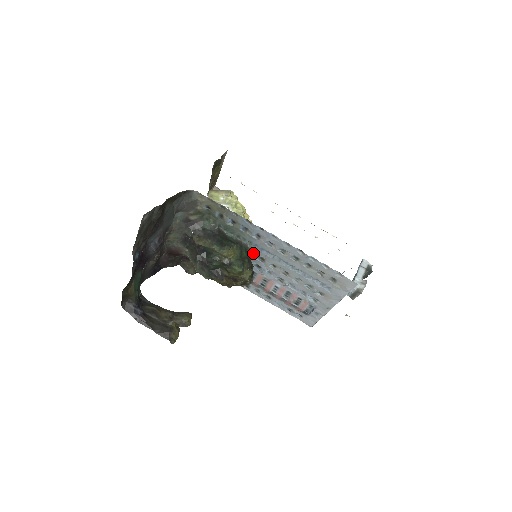
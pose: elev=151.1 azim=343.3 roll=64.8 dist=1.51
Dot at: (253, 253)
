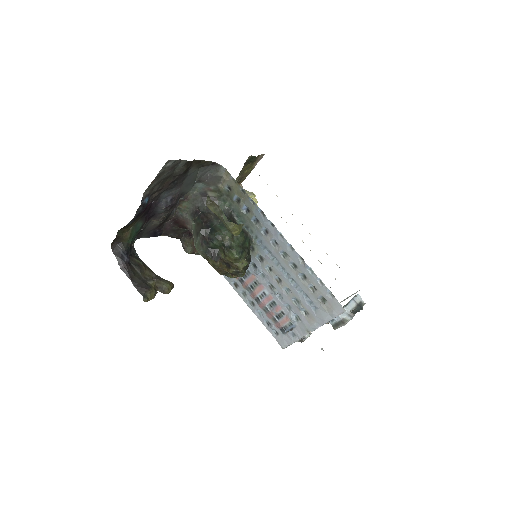
Dot at: (255, 249)
